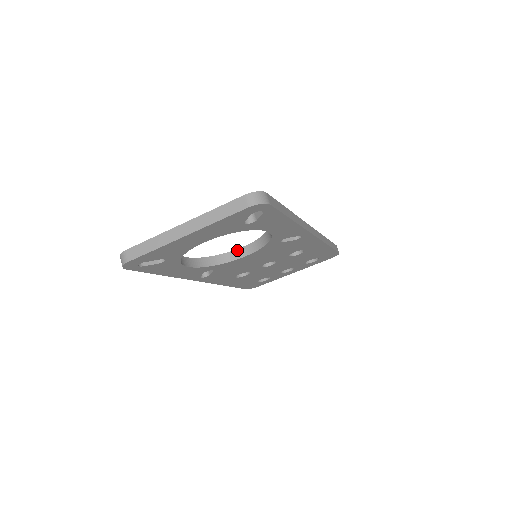
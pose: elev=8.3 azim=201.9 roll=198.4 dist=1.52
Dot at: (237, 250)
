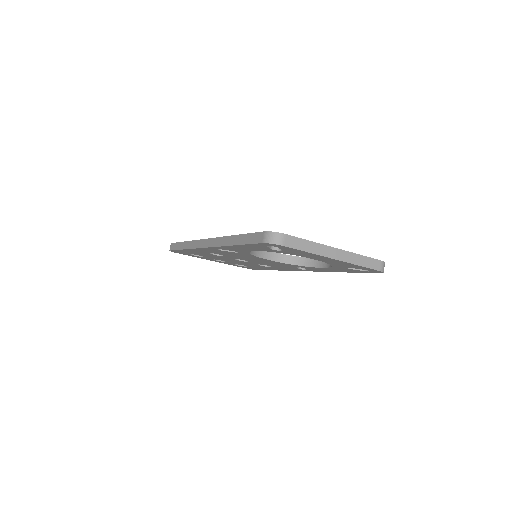
Dot at: (266, 251)
